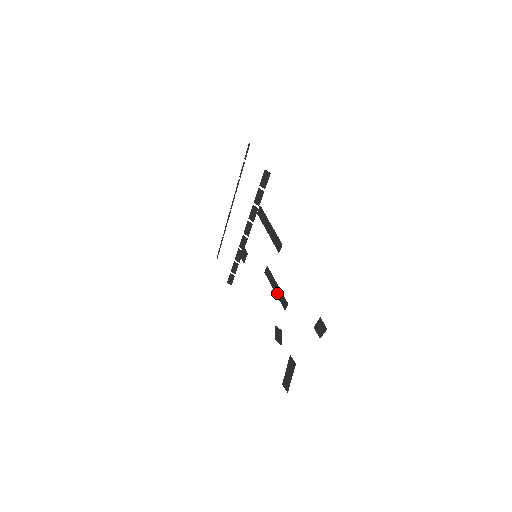
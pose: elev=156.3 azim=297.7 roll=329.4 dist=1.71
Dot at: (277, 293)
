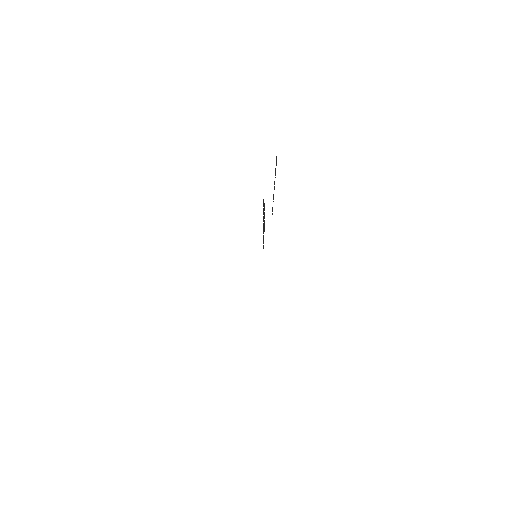
Dot at: occluded
